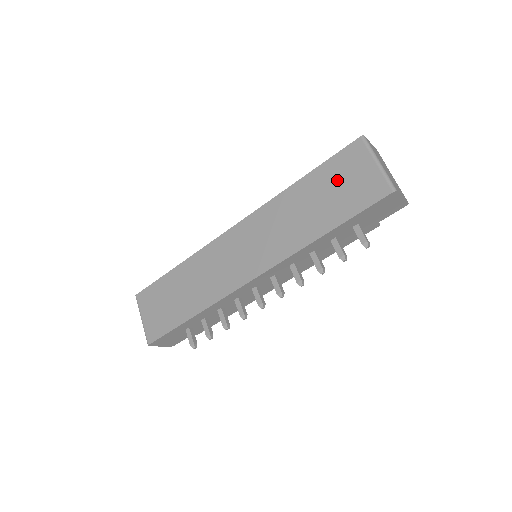
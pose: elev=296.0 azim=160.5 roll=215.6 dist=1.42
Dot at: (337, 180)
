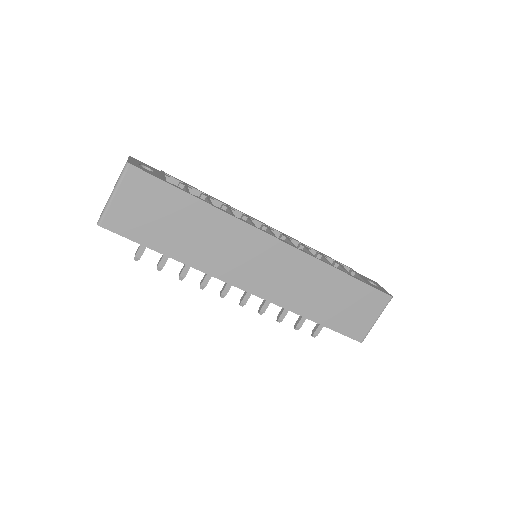
Dot at: (355, 302)
